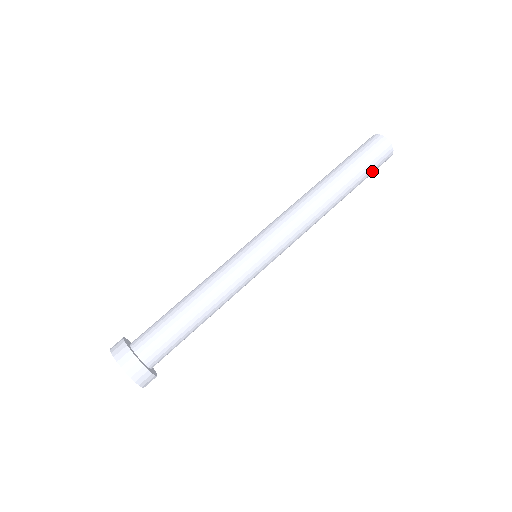
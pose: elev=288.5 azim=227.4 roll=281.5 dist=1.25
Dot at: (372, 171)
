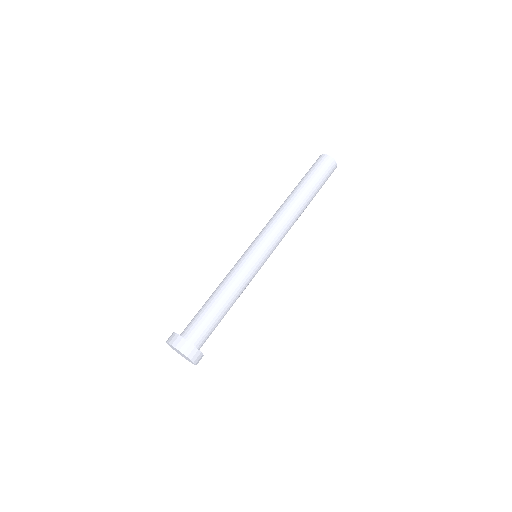
Dot at: (320, 173)
